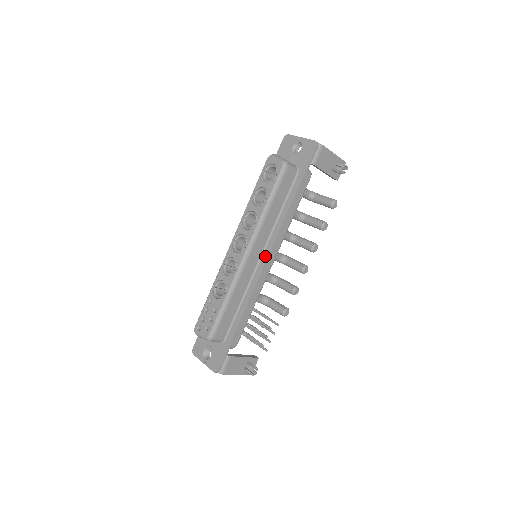
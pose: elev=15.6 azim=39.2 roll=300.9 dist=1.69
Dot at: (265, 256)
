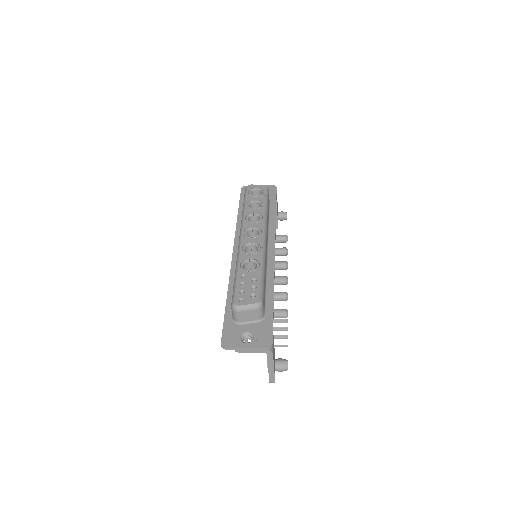
Dot at: (272, 248)
